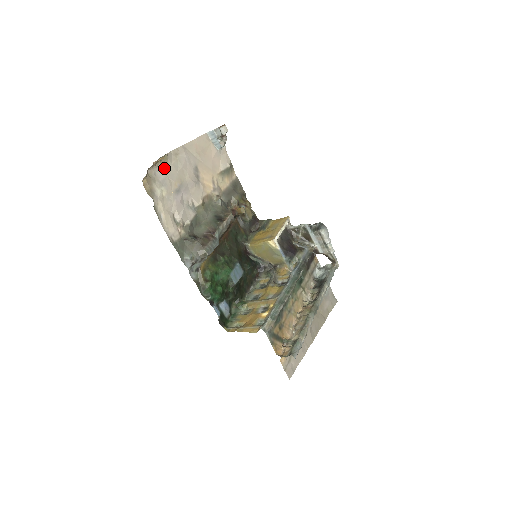
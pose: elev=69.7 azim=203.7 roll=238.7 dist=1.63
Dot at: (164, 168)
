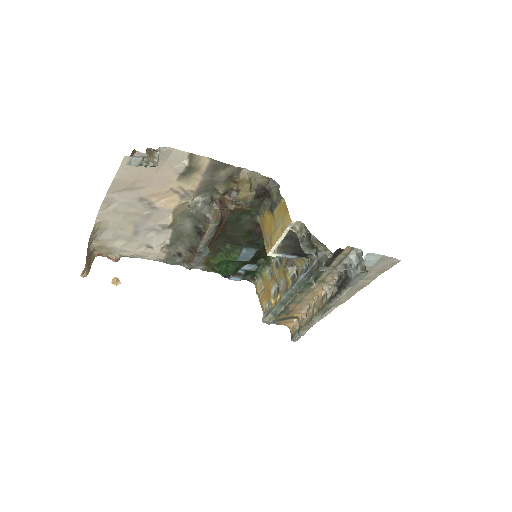
Dot at: (105, 228)
